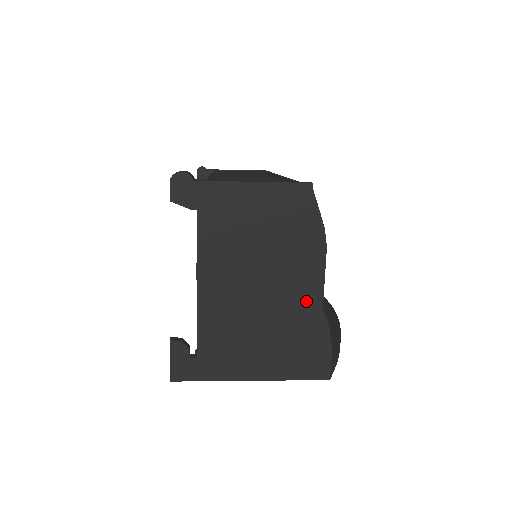
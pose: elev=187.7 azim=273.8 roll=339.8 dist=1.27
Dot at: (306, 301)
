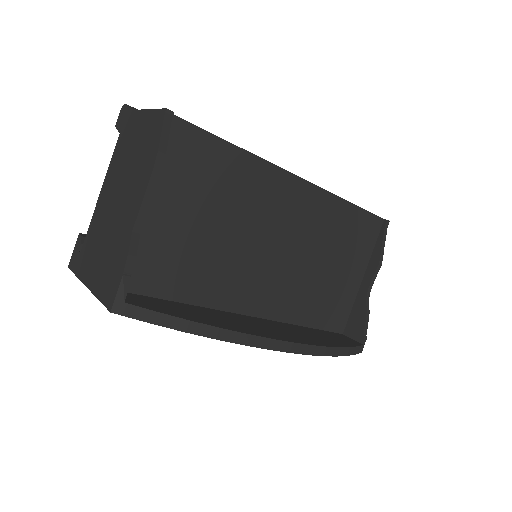
Dot at: (128, 221)
